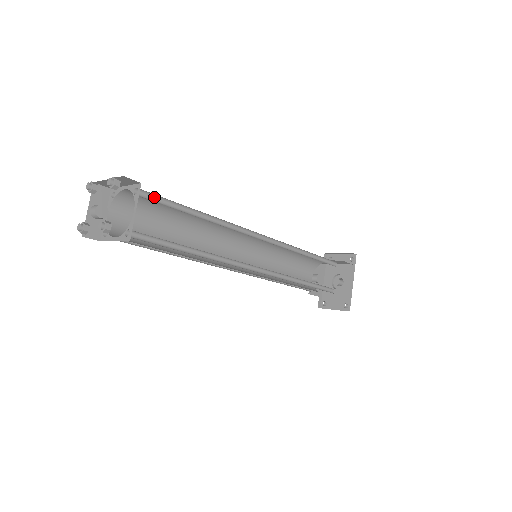
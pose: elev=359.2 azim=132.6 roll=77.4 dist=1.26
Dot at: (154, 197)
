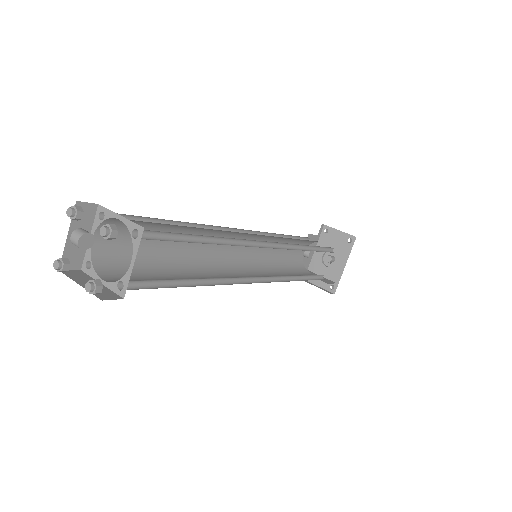
Dot at: (156, 232)
